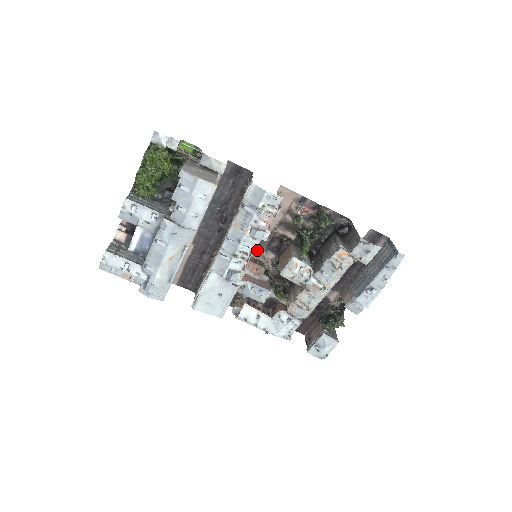
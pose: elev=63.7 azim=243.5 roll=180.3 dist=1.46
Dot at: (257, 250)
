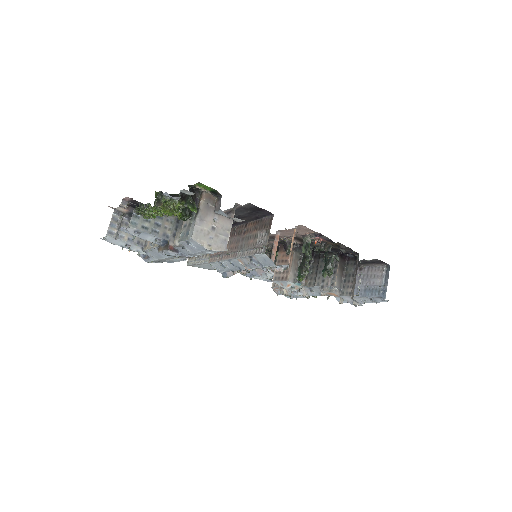
Dot at: occluded
